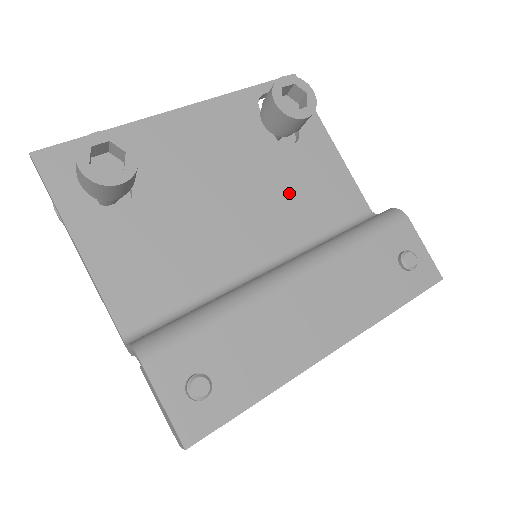
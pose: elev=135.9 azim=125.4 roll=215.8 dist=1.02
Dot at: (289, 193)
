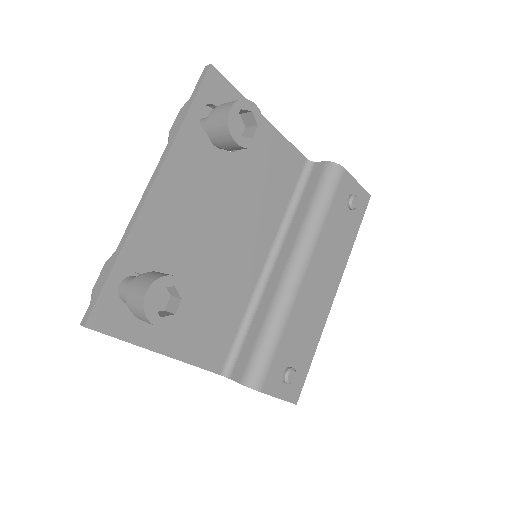
Dot at: (257, 193)
